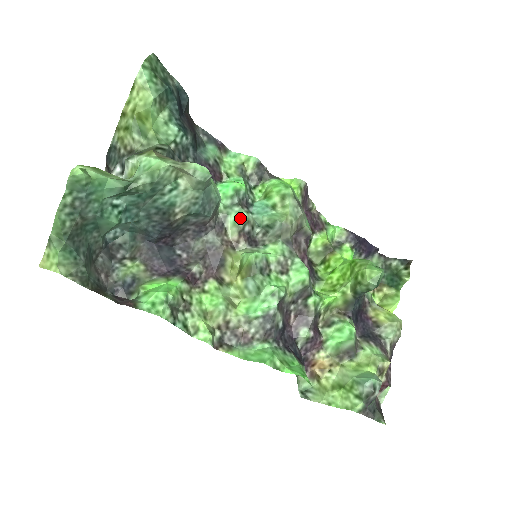
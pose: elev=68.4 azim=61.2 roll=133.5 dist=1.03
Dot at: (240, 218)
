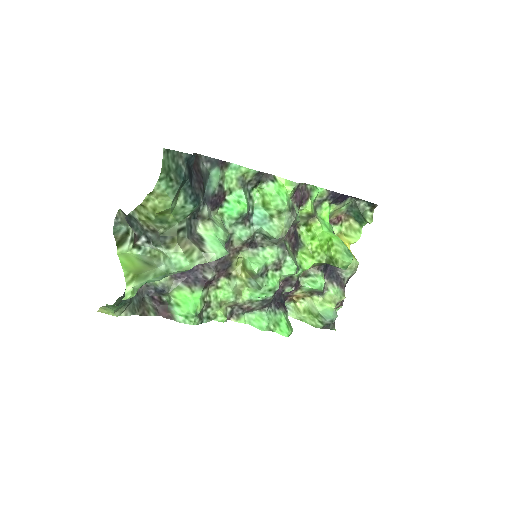
Dot at: (244, 235)
